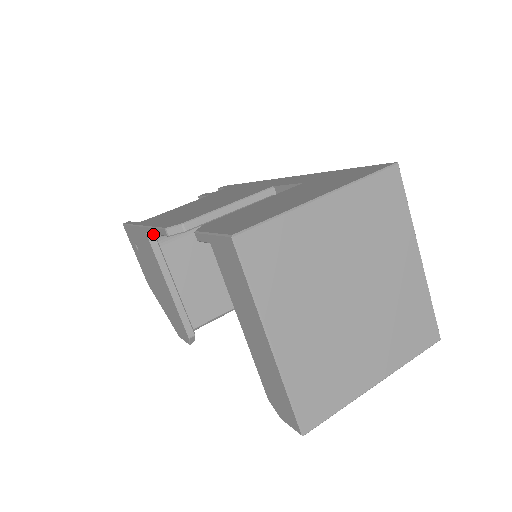
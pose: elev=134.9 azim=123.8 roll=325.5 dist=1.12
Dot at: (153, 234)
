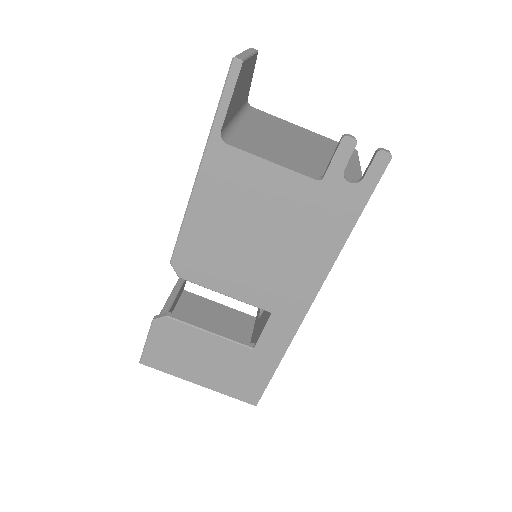
Dot at: occluded
